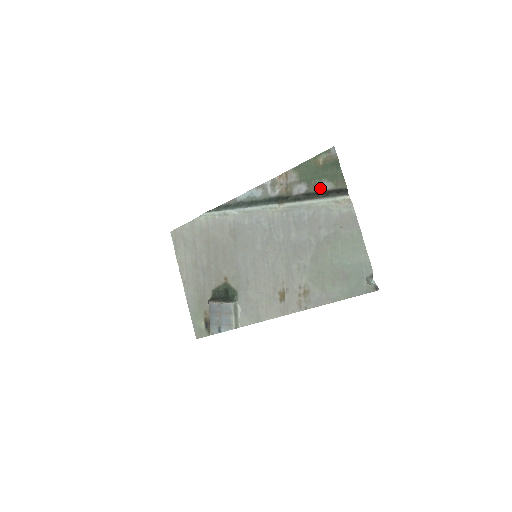
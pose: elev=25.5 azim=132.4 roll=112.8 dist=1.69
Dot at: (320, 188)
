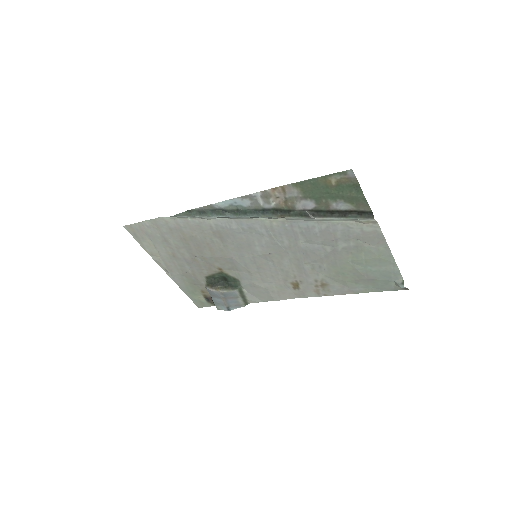
Dot at: (334, 207)
